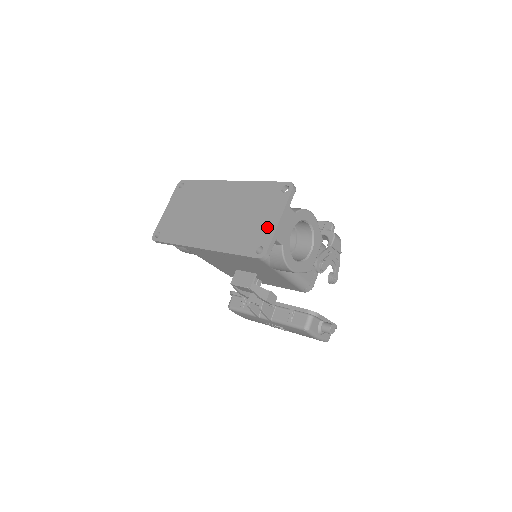
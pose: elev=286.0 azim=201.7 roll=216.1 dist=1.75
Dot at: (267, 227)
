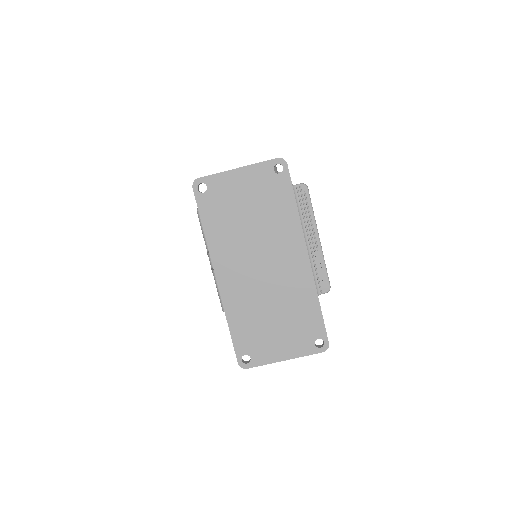
Dot at: (272, 351)
